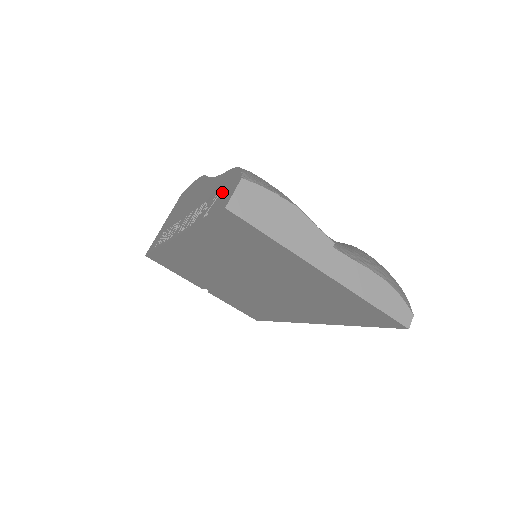
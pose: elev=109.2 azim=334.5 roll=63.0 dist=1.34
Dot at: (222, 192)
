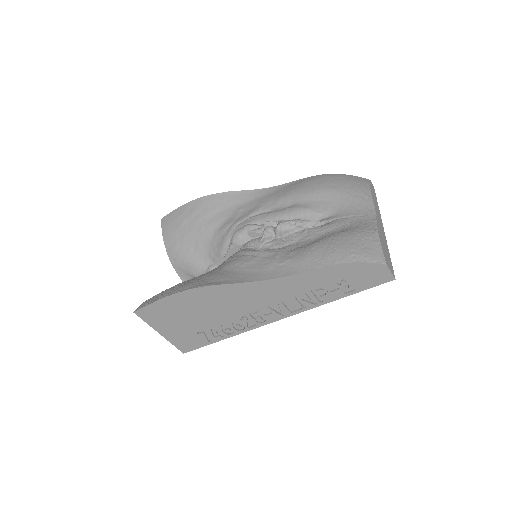
Dot at: (355, 278)
